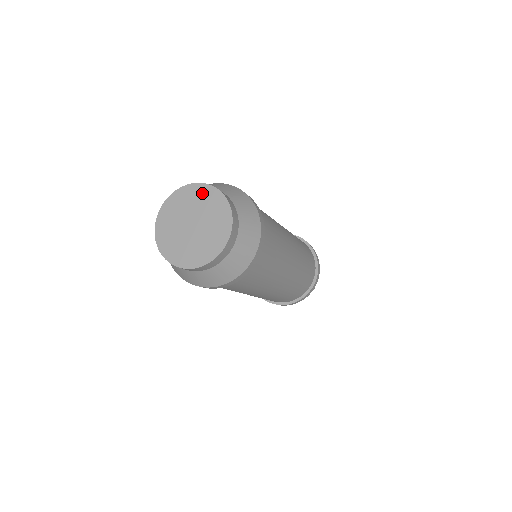
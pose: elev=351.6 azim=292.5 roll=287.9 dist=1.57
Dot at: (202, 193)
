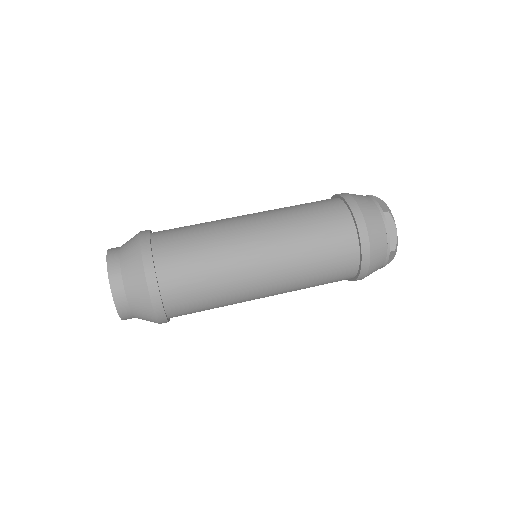
Dot at: occluded
